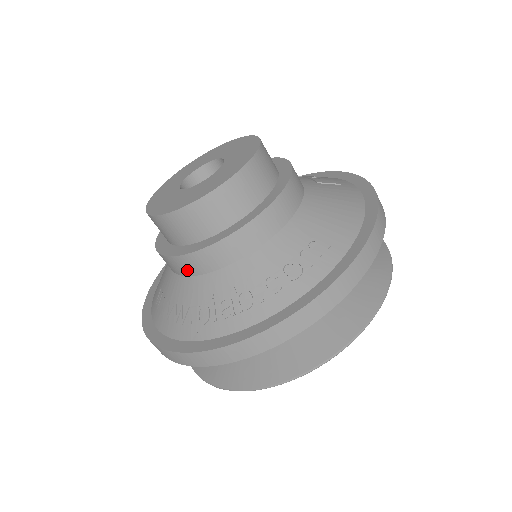
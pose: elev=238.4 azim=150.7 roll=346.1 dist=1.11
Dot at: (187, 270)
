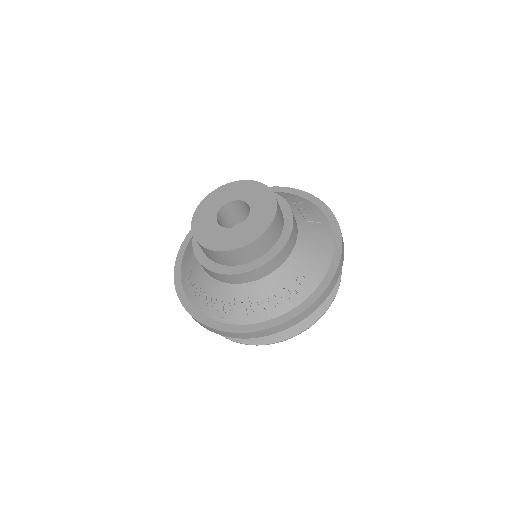
Dot at: (218, 278)
